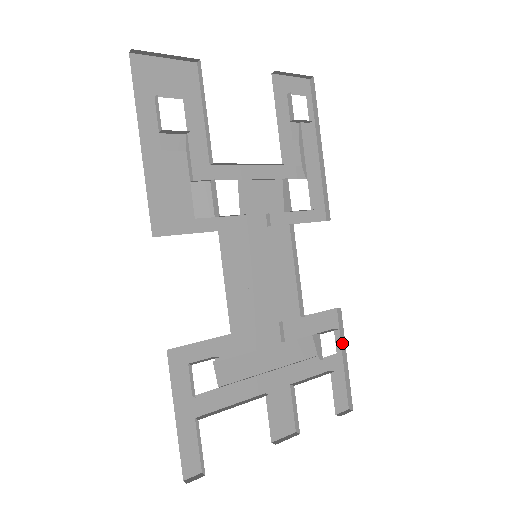
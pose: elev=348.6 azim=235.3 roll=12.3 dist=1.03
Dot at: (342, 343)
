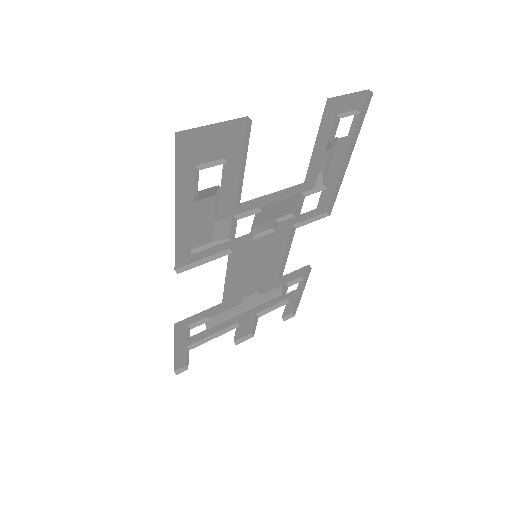
Dot at: (303, 284)
